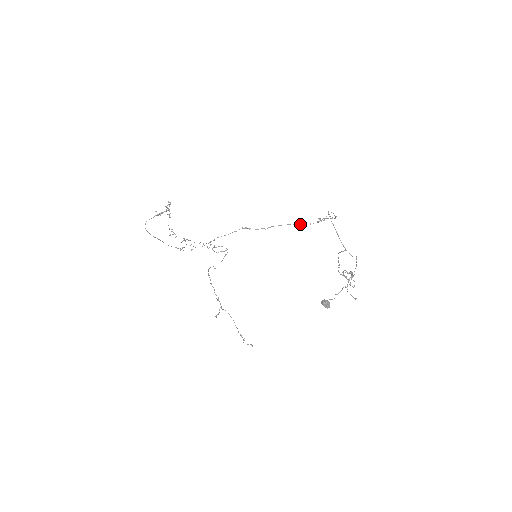
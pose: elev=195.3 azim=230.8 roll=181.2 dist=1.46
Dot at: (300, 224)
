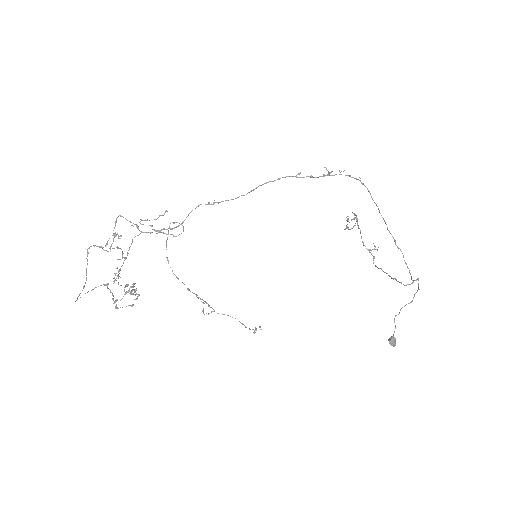
Dot at: occluded
